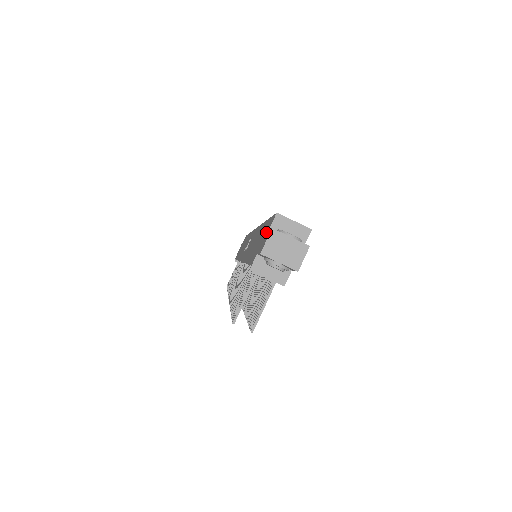
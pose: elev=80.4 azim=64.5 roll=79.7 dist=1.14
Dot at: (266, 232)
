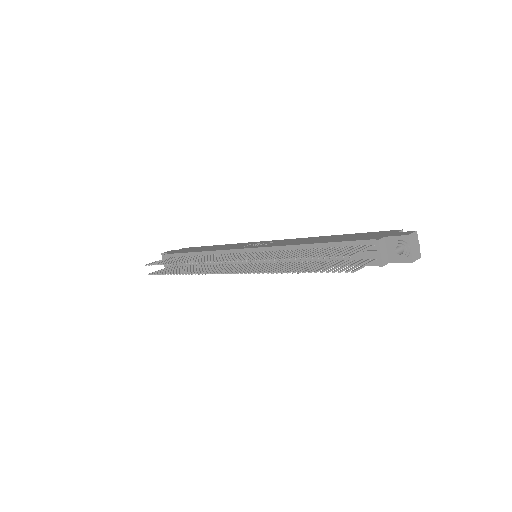
Dot at: (388, 233)
